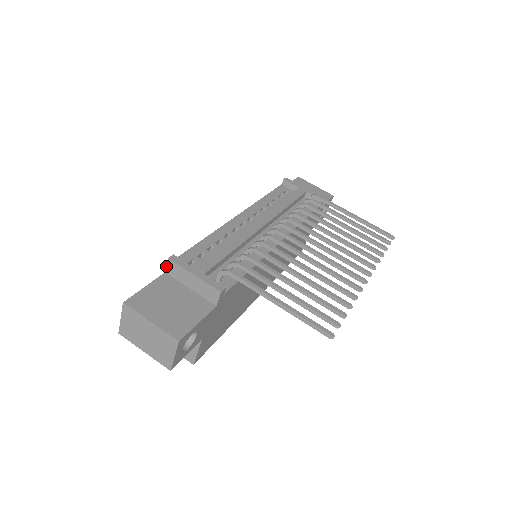
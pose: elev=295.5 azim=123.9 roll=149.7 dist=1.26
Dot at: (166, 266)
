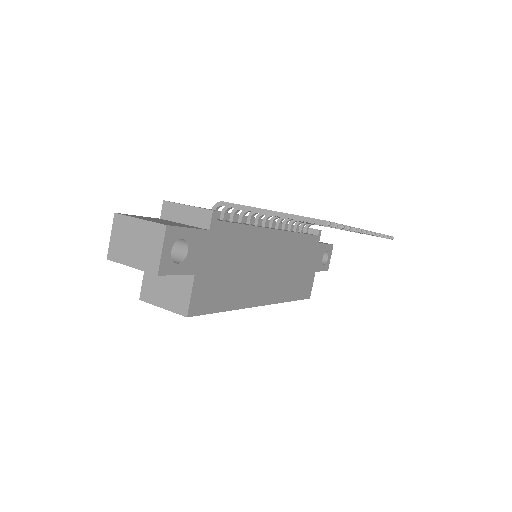
Dot at: (161, 211)
